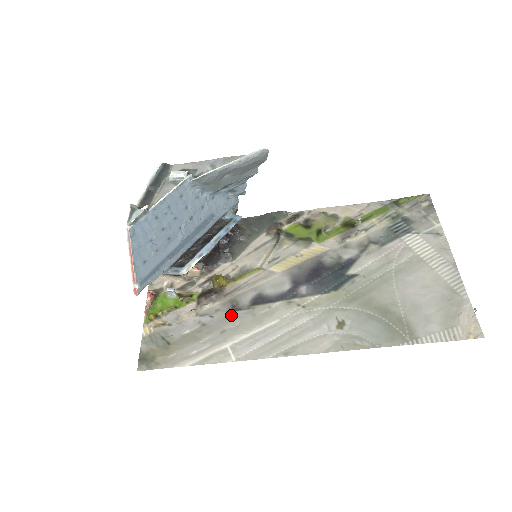
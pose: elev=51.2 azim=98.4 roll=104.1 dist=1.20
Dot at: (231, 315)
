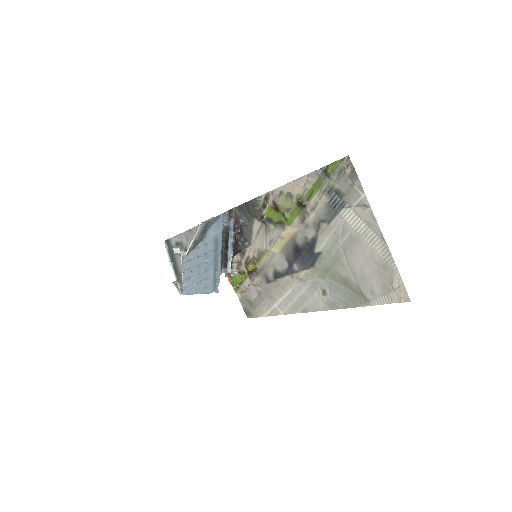
Dot at: (268, 286)
